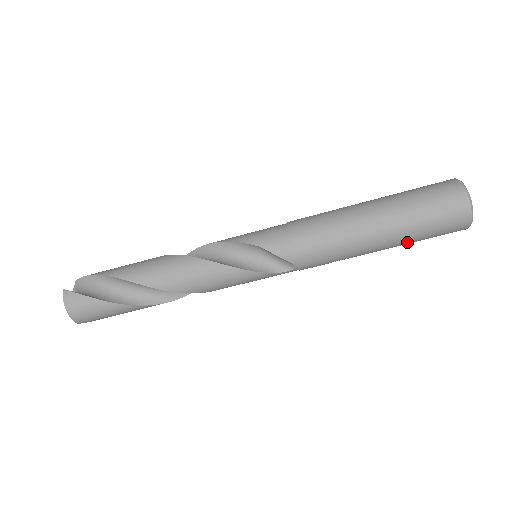
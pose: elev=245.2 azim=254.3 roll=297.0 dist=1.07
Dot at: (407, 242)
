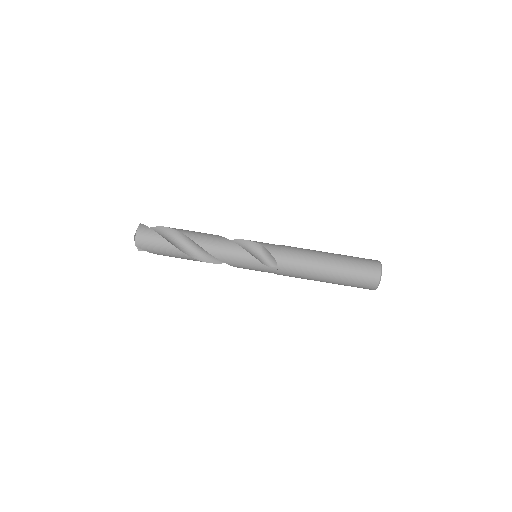
Dot at: (342, 279)
